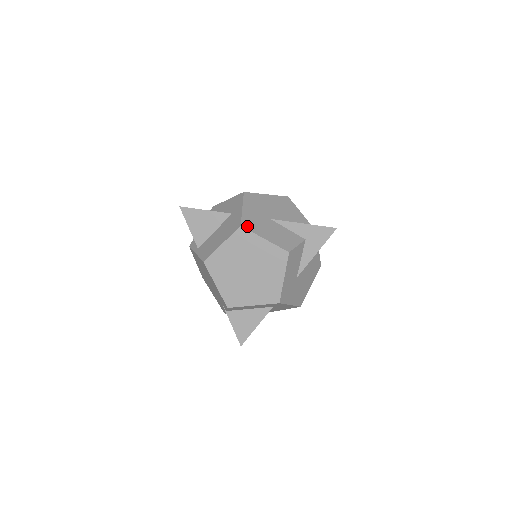
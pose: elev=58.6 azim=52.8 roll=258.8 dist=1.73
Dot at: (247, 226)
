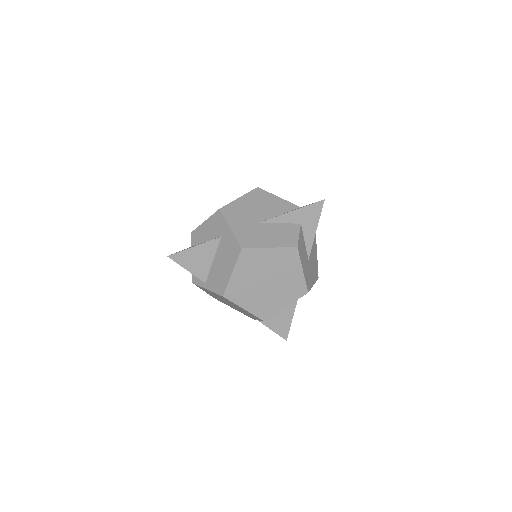
Dot at: (247, 245)
